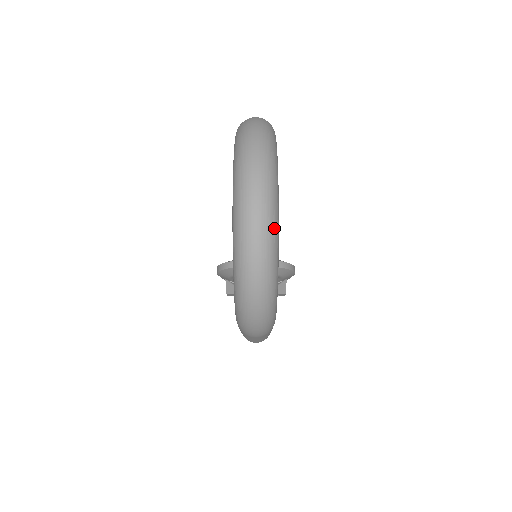
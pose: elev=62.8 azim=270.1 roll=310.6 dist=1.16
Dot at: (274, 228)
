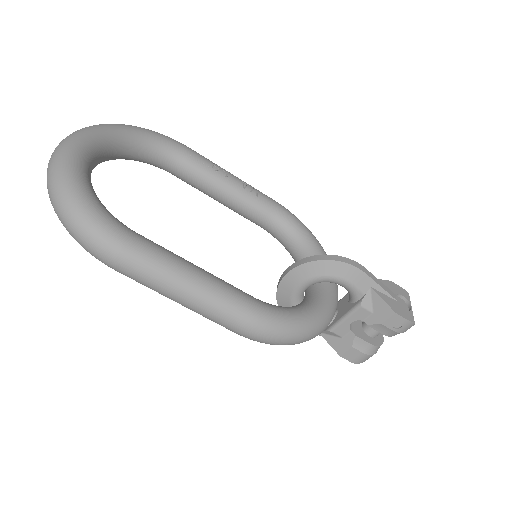
Dot at: (62, 151)
